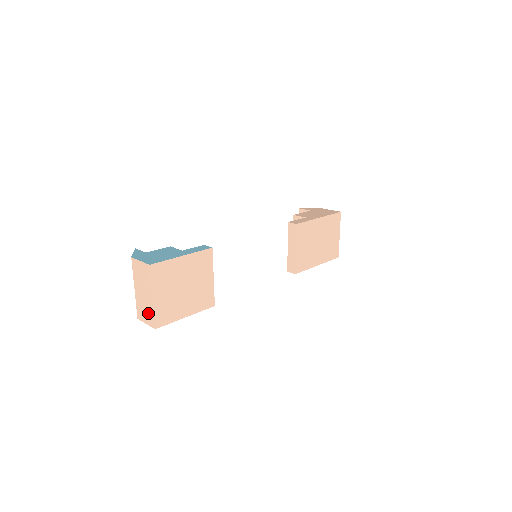
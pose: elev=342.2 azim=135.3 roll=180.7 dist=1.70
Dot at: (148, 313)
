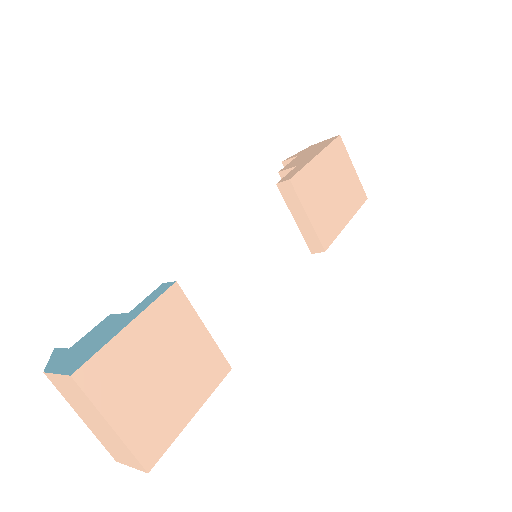
Dot at: (122, 451)
